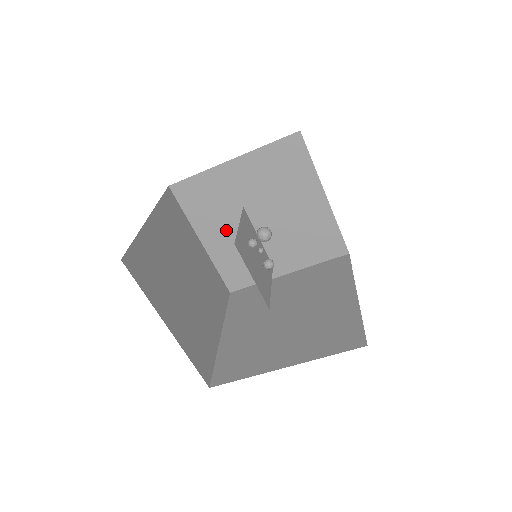
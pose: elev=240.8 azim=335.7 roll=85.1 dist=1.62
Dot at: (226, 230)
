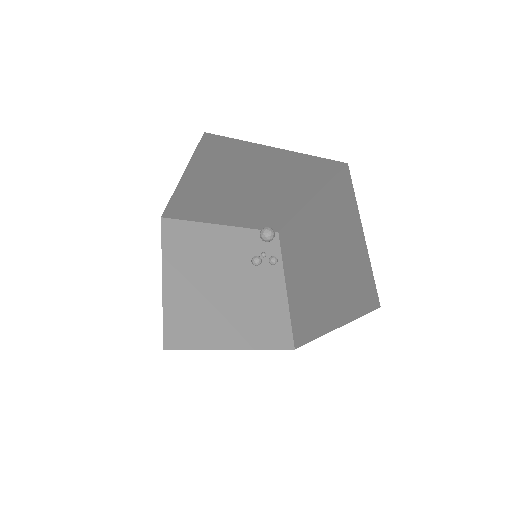
Dot at: (213, 183)
